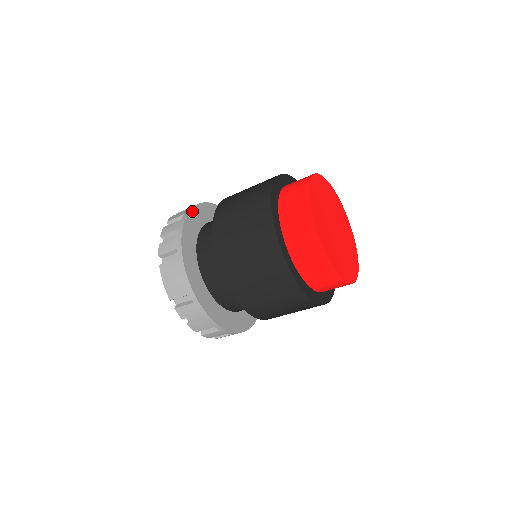
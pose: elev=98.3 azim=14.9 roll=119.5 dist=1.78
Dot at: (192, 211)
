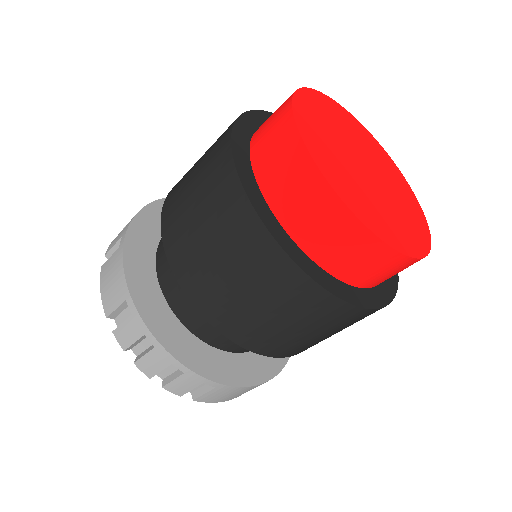
Dot at: occluded
